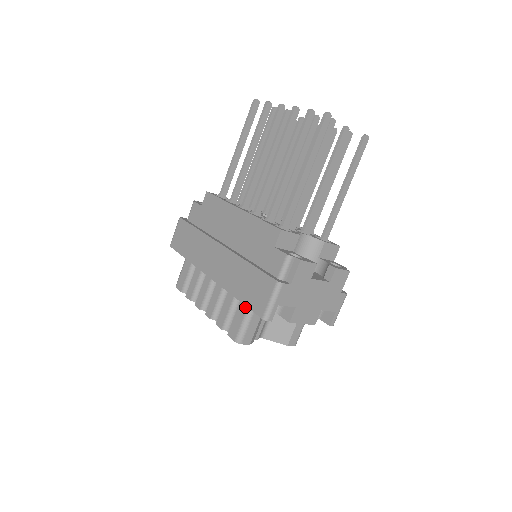
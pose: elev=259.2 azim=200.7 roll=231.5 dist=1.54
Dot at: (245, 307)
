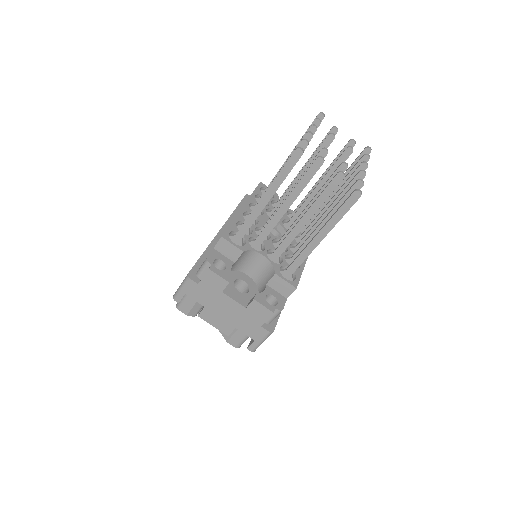
Dot at: occluded
